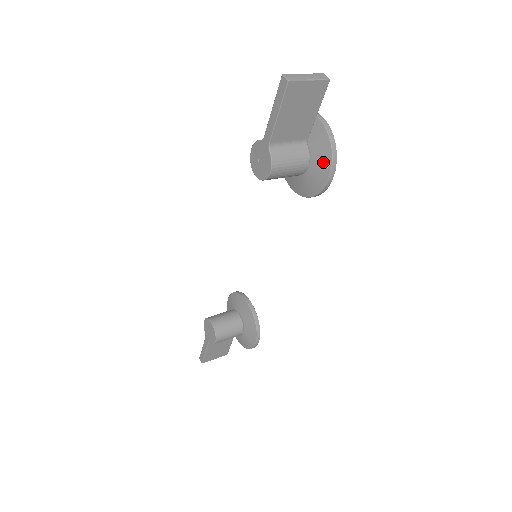
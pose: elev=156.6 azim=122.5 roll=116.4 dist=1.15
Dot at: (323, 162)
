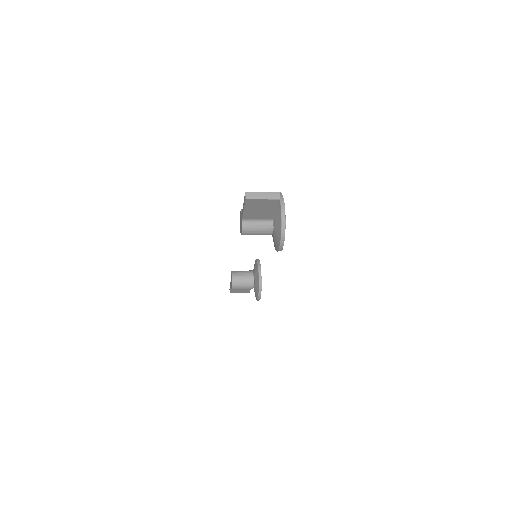
Dot at: (278, 238)
